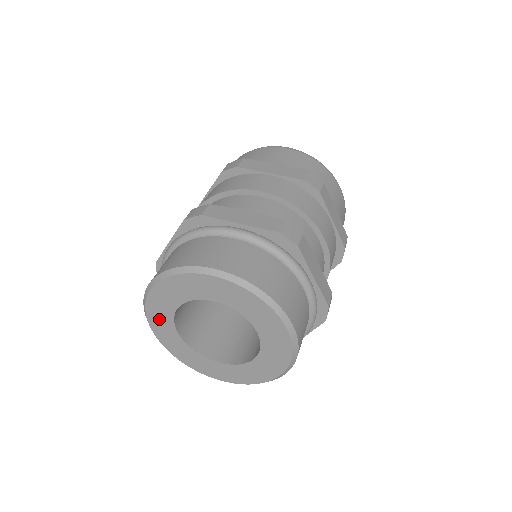
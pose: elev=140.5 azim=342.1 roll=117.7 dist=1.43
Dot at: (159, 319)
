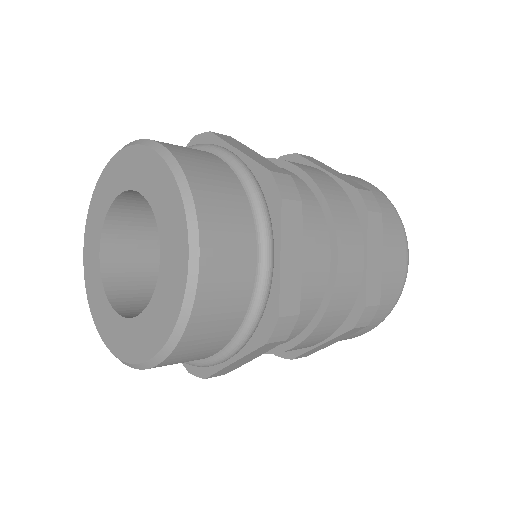
Dot at: (95, 216)
